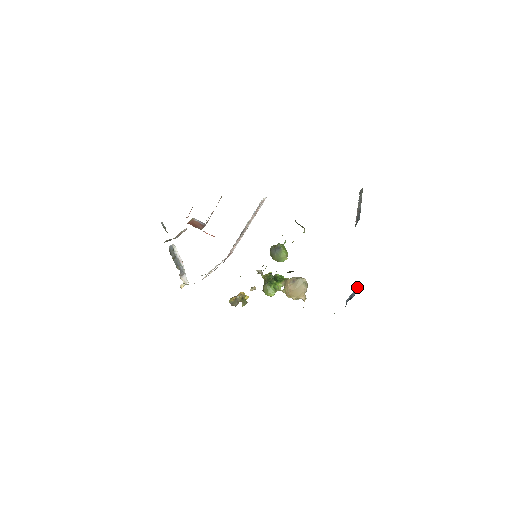
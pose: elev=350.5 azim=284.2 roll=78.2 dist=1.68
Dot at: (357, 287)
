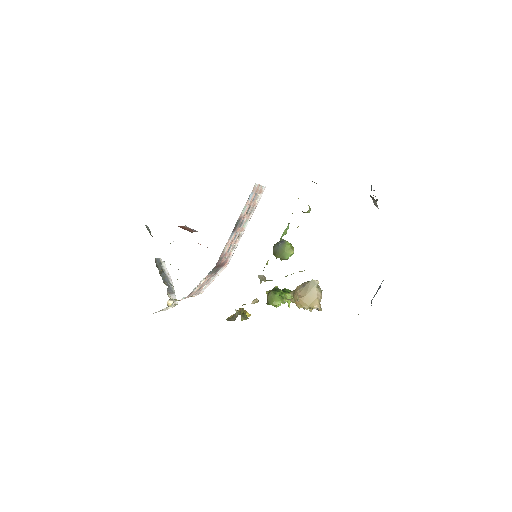
Dot at: occluded
